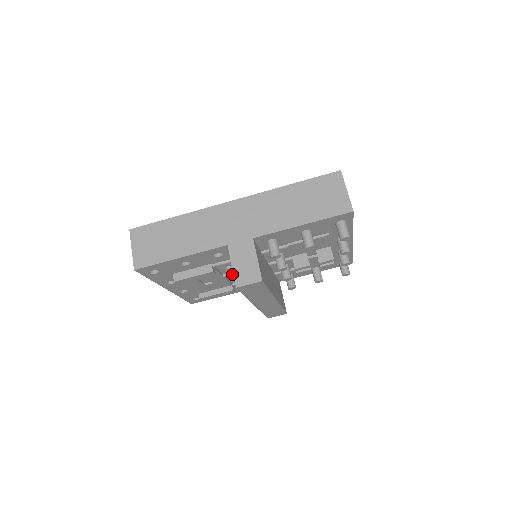
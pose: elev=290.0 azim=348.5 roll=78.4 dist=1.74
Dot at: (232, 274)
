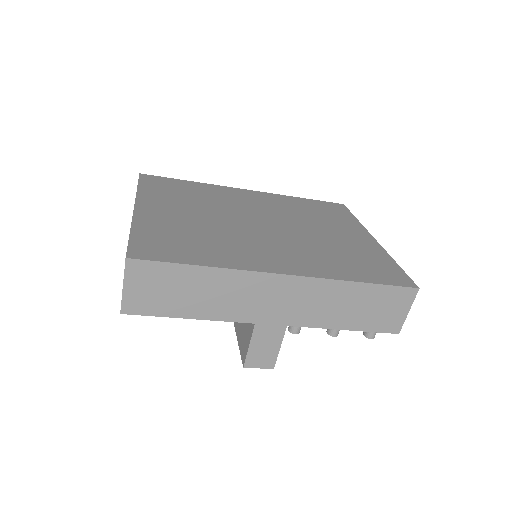
Dot at: occluded
